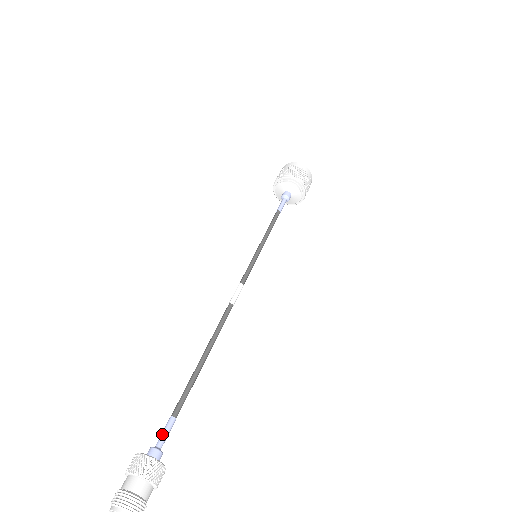
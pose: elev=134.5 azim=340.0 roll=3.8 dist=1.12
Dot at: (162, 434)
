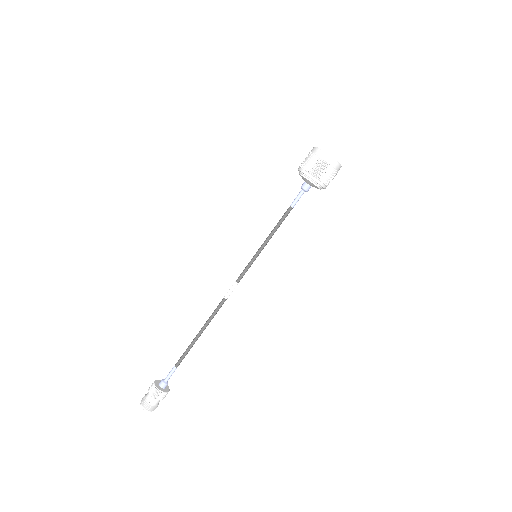
Dot at: (168, 375)
